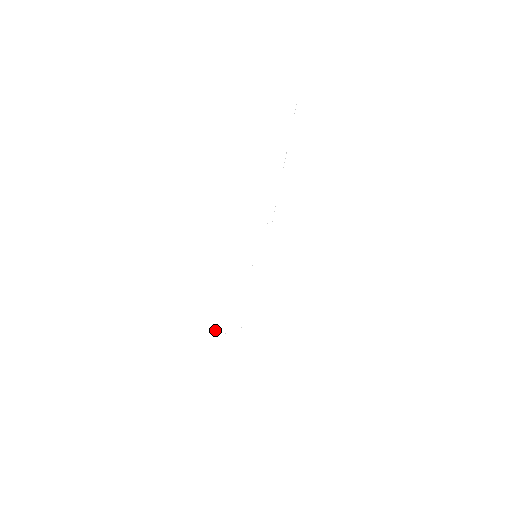
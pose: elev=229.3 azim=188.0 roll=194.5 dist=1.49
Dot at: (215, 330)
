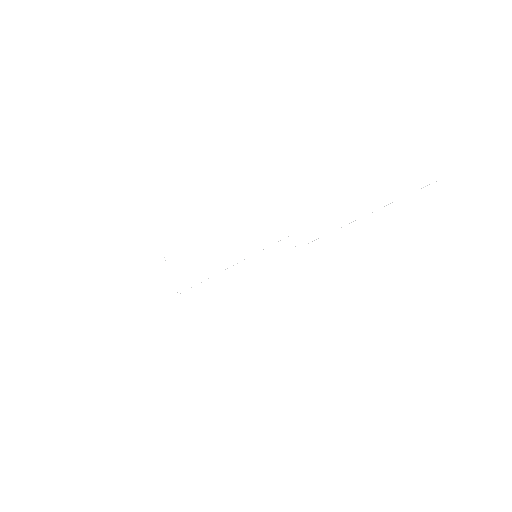
Dot at: occluded
